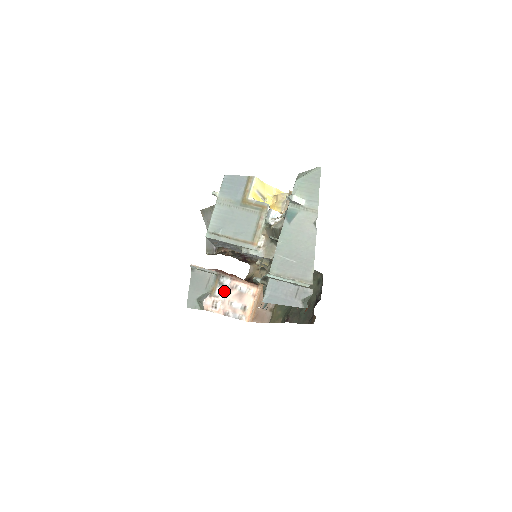
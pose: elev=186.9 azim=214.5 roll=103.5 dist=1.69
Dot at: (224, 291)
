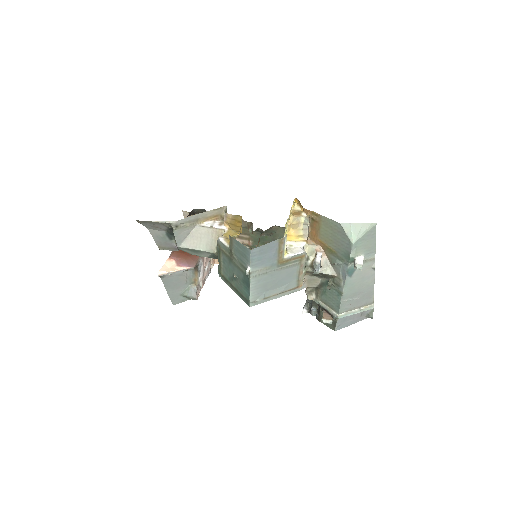
Dot at: (200, 271)
